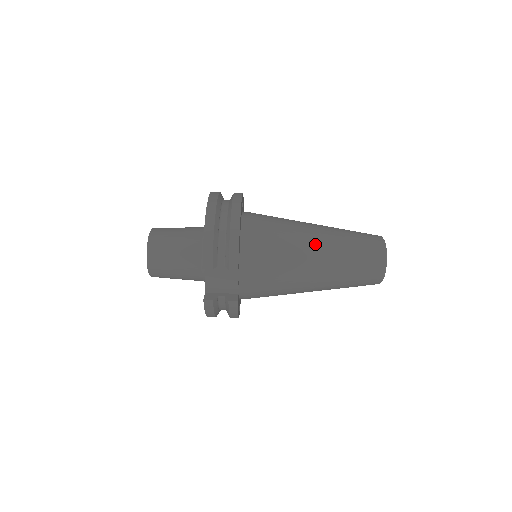
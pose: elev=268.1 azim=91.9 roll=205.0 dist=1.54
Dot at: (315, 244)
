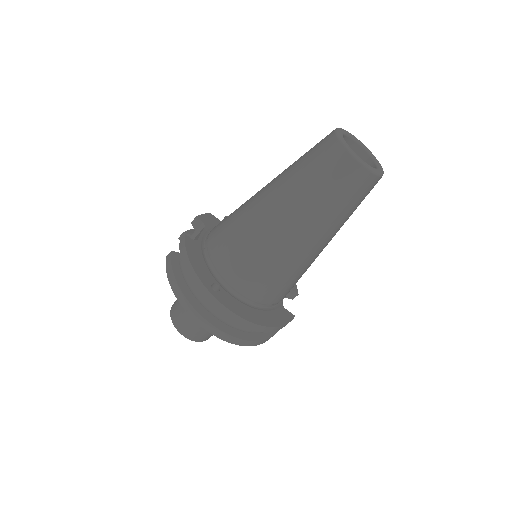
Dot at: (316, 248)
